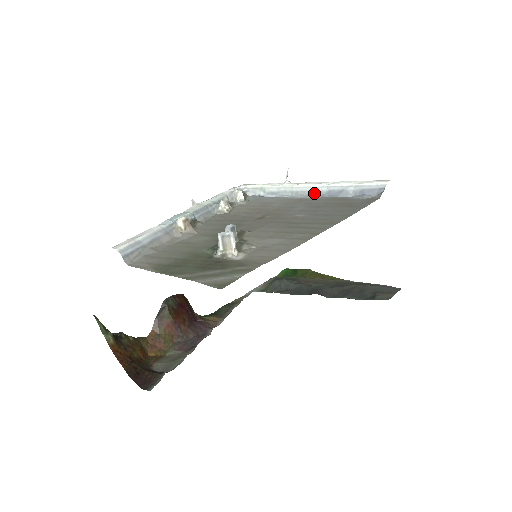
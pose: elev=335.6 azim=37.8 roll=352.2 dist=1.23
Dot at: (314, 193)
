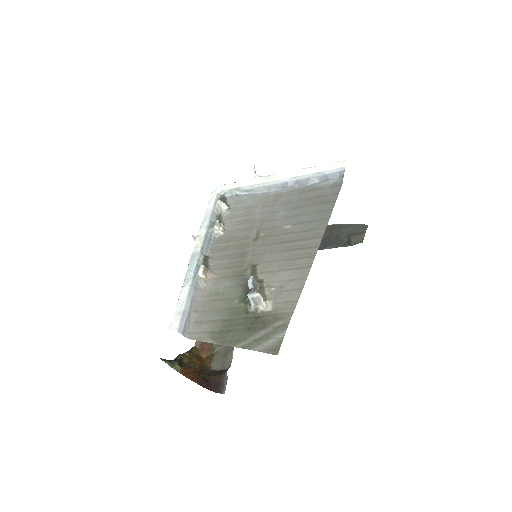
Dot at: (285, 185)
